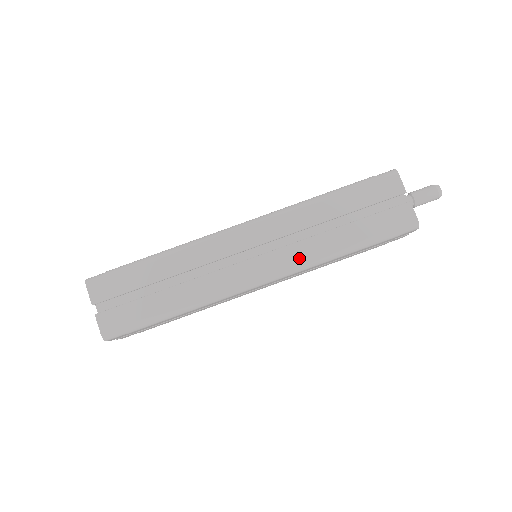
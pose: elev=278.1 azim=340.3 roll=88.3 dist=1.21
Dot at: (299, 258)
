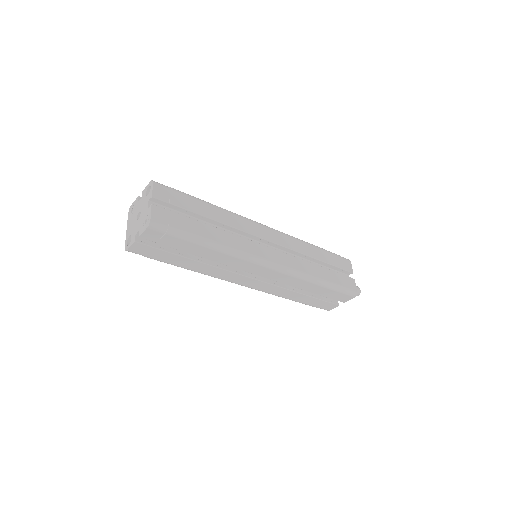
Dot at: (295, 266)
